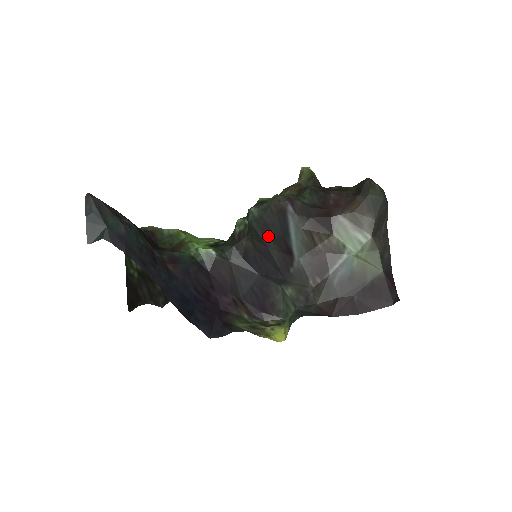
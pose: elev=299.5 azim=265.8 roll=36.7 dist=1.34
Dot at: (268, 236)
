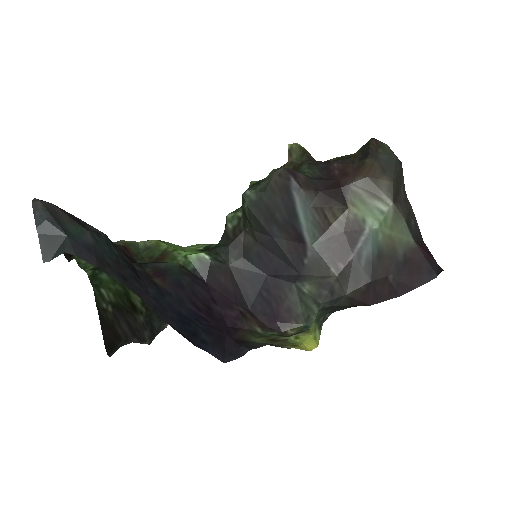
Dot at: (272, 223)
